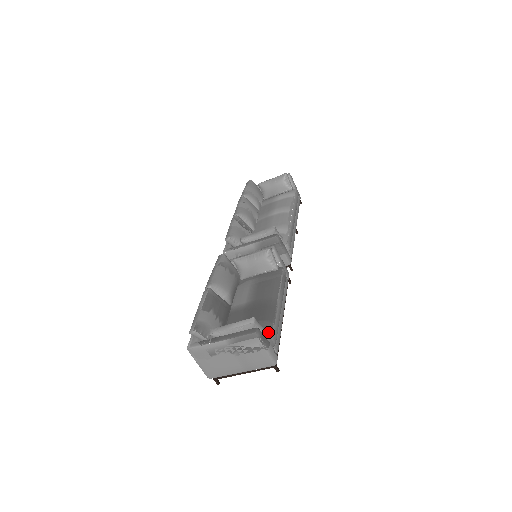
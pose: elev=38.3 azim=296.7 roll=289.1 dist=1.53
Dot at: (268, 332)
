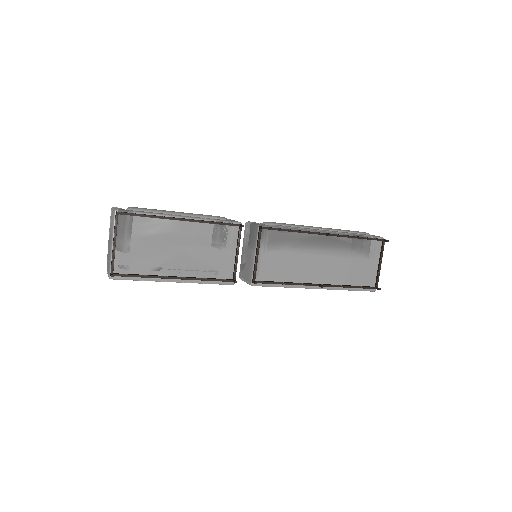
Dot at: occluded
